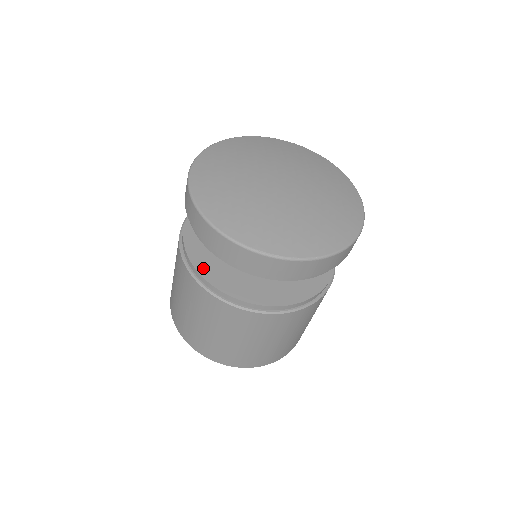
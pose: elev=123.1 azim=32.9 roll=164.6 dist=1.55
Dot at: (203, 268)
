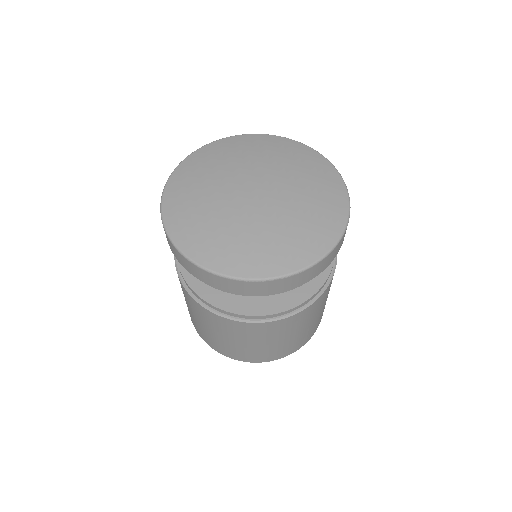
Dot at: occluded
